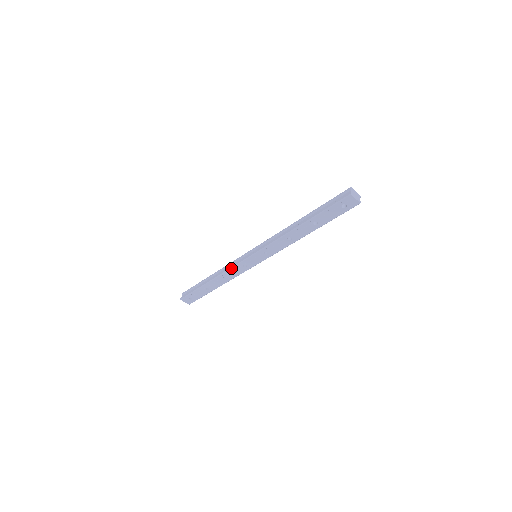
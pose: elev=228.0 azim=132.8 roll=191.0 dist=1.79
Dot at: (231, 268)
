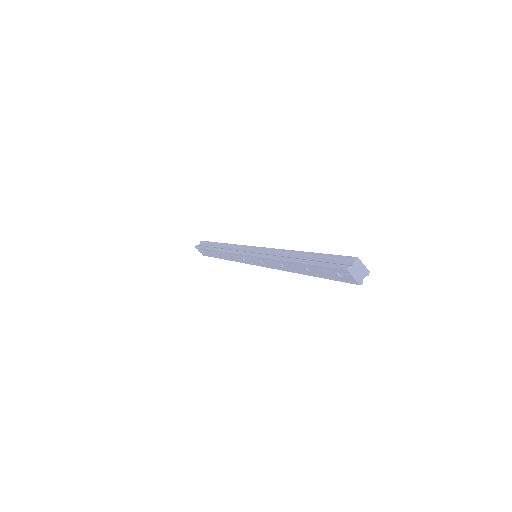
Dot at: (231, 252)
